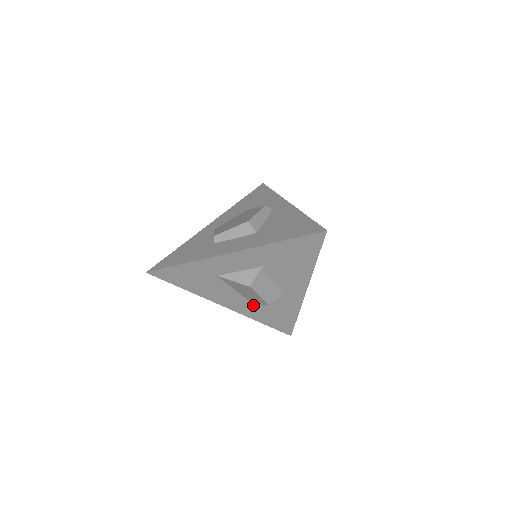
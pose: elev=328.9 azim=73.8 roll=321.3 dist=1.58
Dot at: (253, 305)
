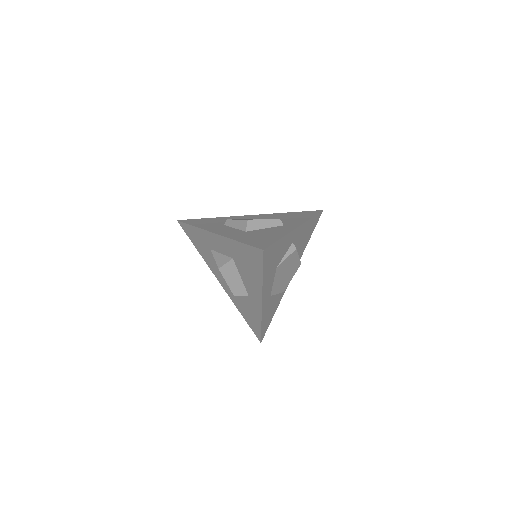
Dot at: occluded
